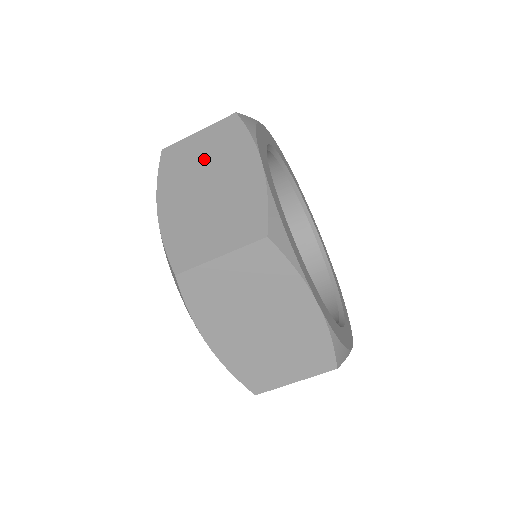
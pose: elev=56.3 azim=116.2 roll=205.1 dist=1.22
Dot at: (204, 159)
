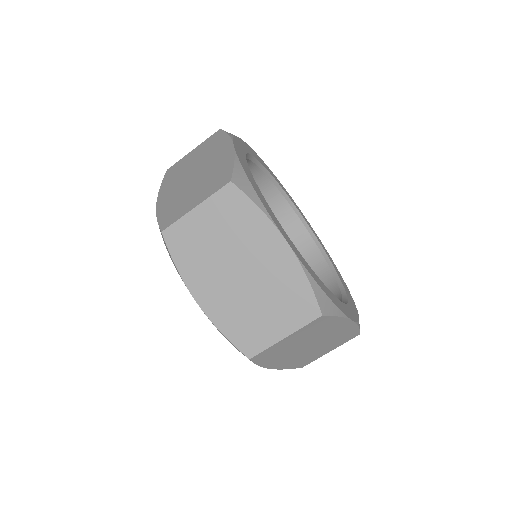
Dot at: (194, 161)
